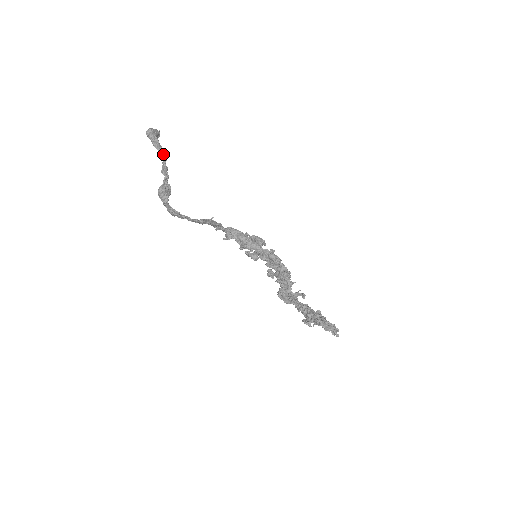
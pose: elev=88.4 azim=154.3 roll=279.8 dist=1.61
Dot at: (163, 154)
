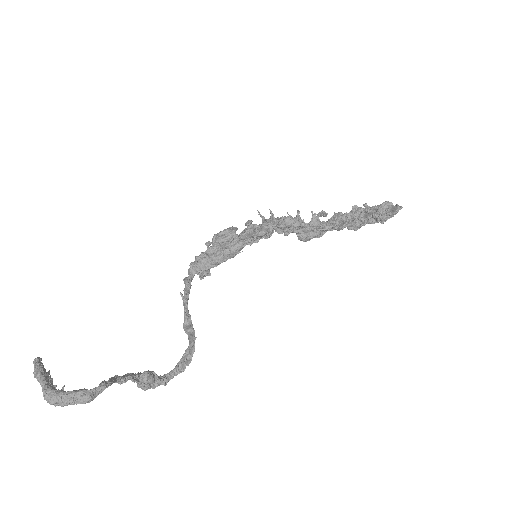
Dot at: occluded
